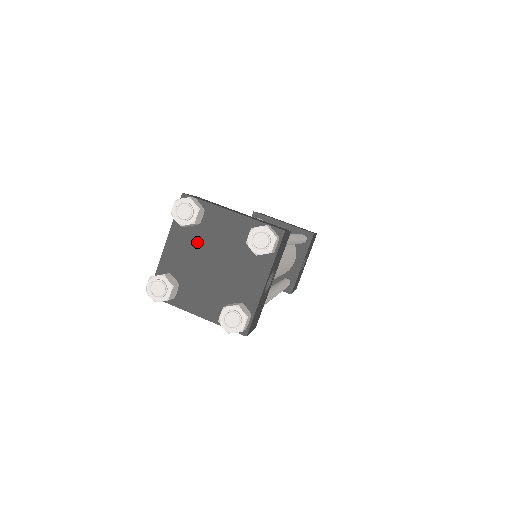
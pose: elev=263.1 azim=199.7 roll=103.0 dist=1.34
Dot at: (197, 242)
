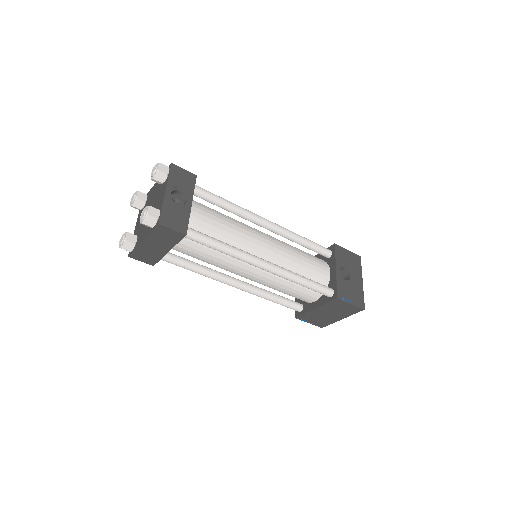
Dot at: occluded
